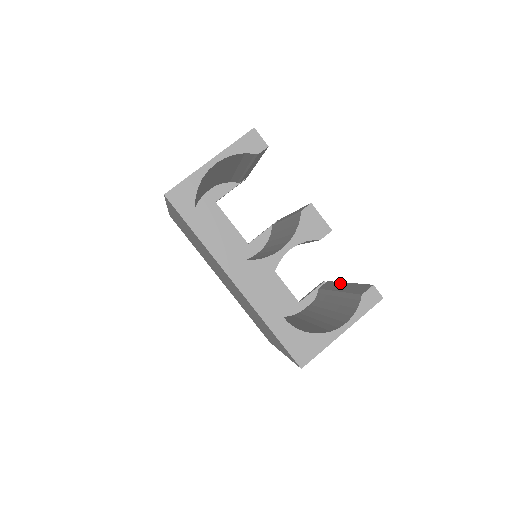
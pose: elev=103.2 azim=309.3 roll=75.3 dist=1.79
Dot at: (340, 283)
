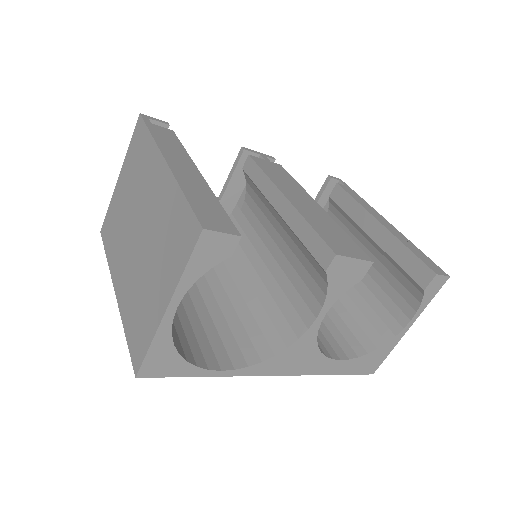
Dot at: (366, 214)
